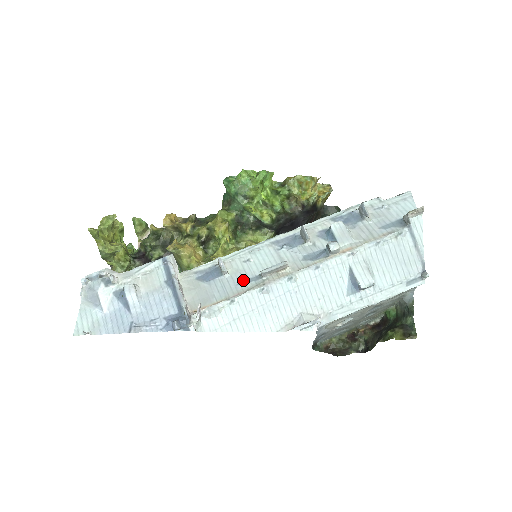
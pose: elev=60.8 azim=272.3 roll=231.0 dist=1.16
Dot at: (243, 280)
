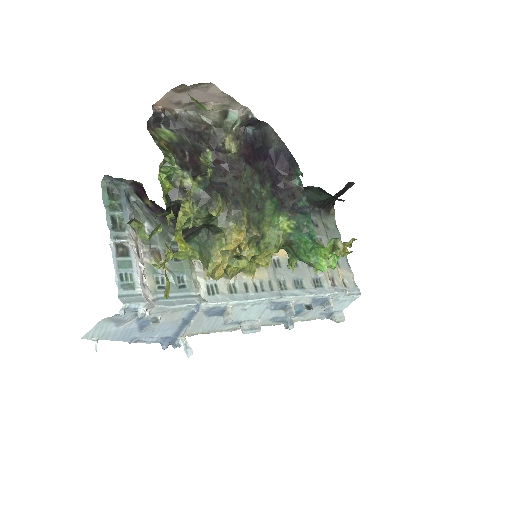
Dot at: occluded
